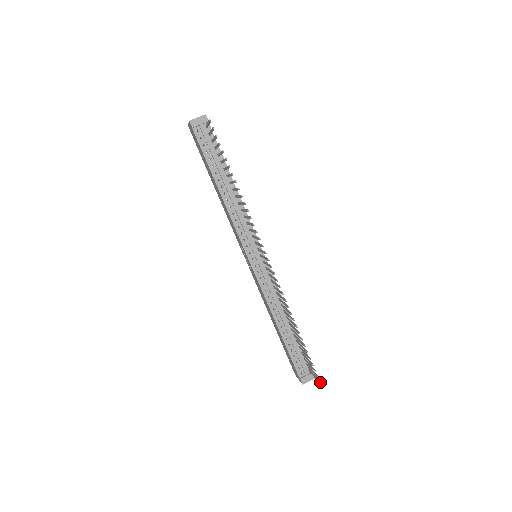
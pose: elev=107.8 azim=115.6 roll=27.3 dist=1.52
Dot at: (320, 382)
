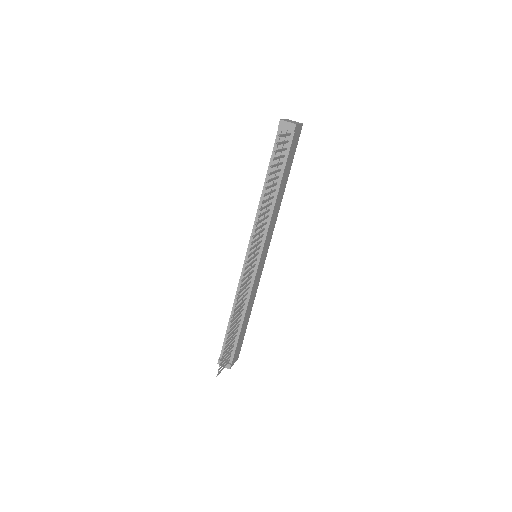
Dot at: (217, 375)
